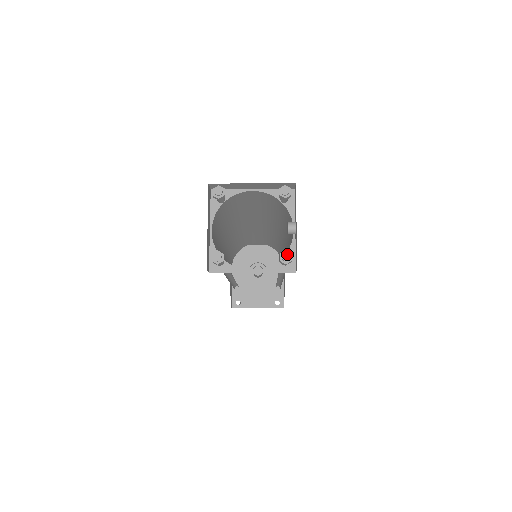
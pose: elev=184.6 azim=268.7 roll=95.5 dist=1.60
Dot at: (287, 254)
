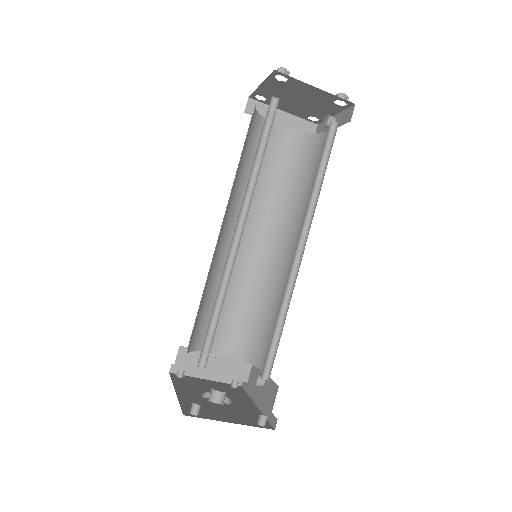
Dot at: occluded
